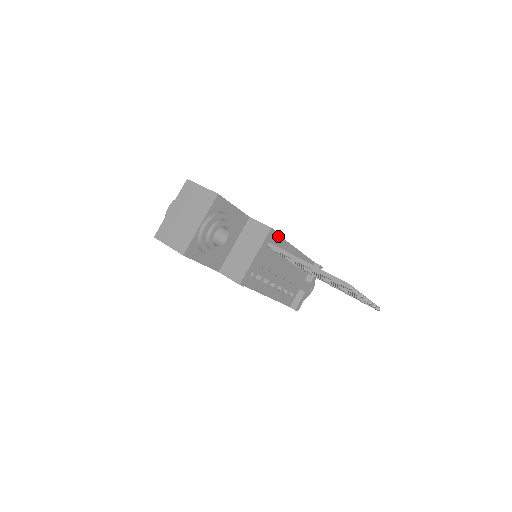
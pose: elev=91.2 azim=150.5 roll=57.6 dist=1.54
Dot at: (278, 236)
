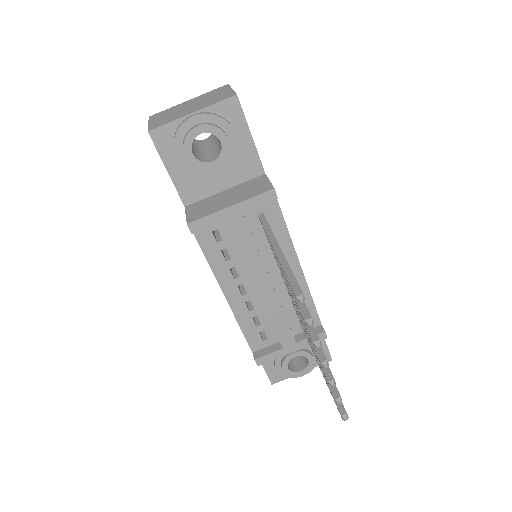
Dot at: (284, 223)
